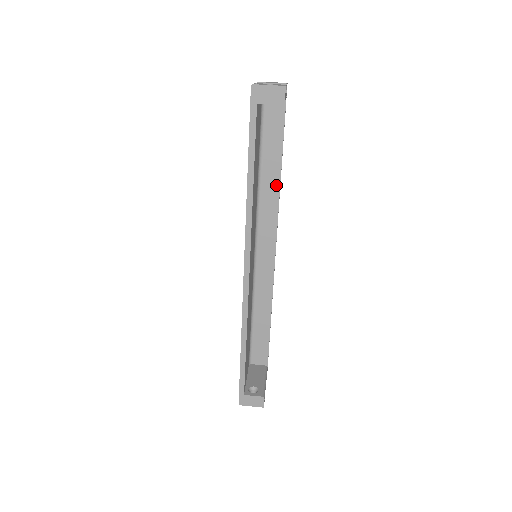
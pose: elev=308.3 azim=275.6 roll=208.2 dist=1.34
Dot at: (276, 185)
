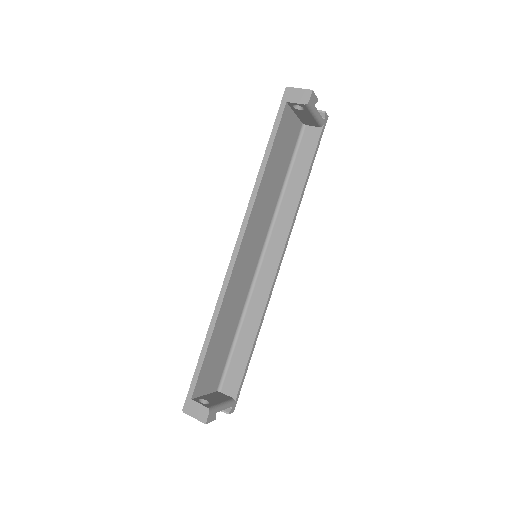
Dot at: (296, 199)
